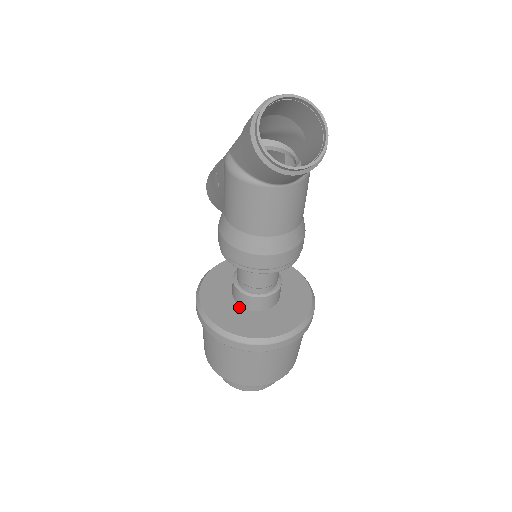
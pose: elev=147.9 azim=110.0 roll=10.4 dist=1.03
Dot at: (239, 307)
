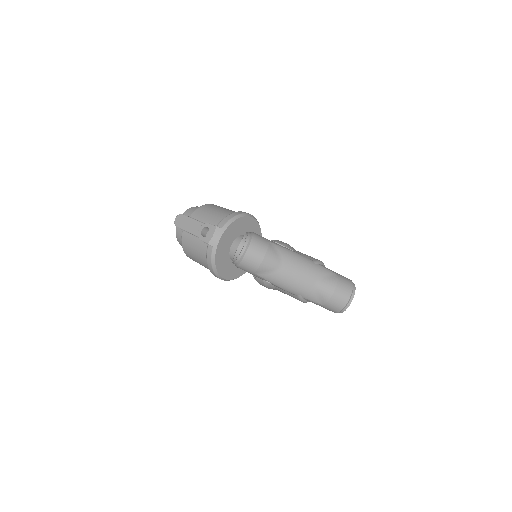
Dot at: occluded
